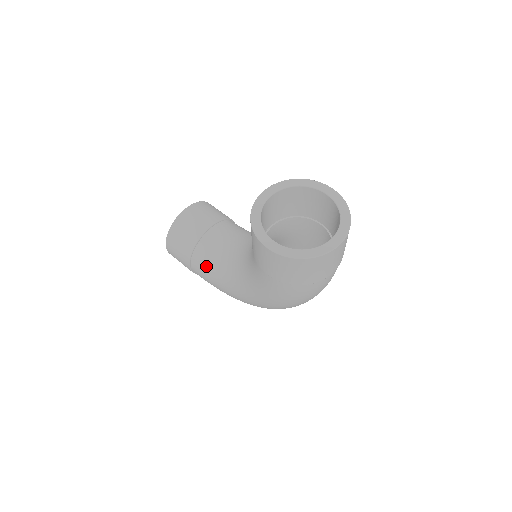
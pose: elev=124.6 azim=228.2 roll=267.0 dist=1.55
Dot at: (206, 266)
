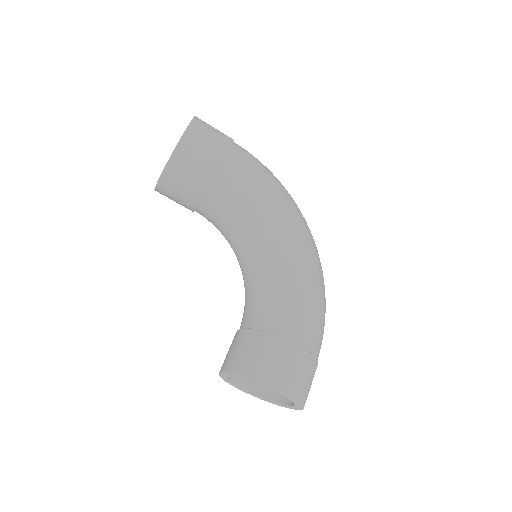
Dot at: occluded
